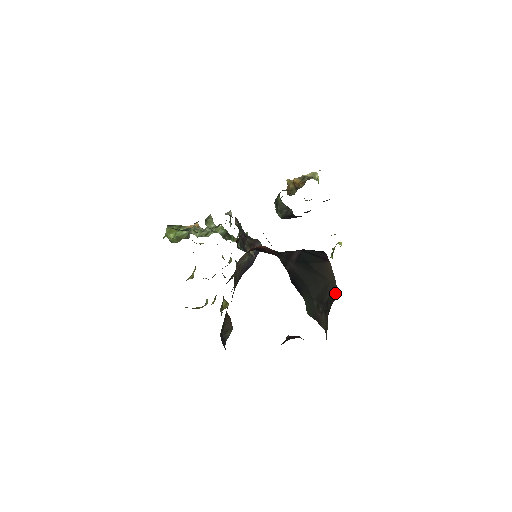
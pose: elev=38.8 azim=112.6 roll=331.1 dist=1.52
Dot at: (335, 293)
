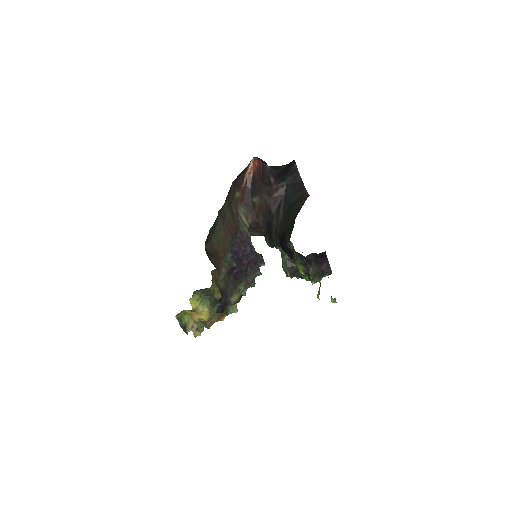
Dot at: occluded
